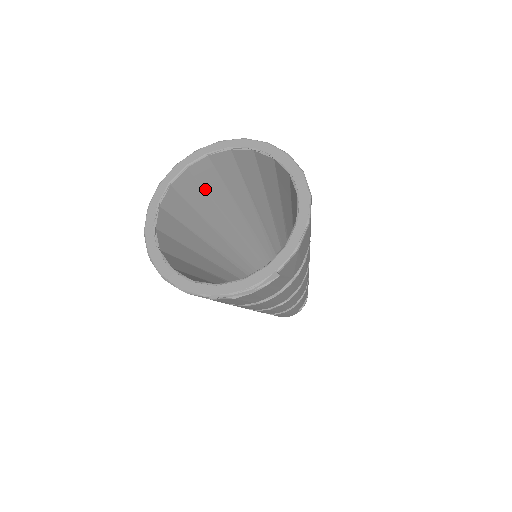
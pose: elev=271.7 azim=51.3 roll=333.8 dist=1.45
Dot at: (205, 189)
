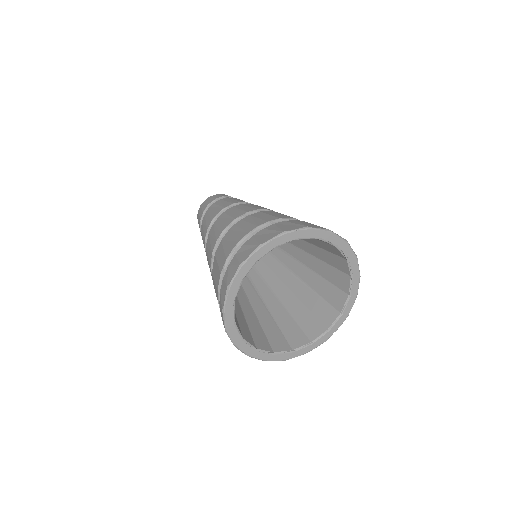
Dot at: occluded
